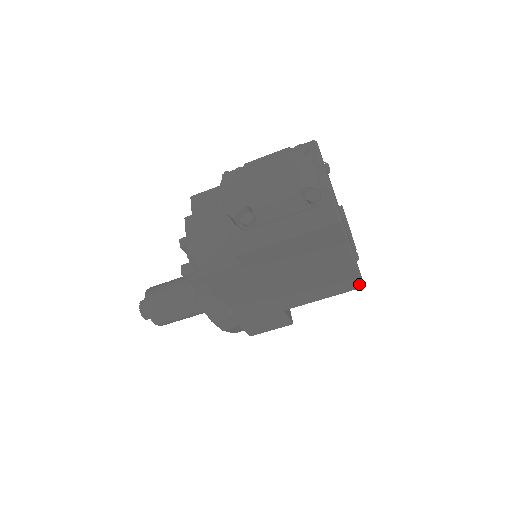
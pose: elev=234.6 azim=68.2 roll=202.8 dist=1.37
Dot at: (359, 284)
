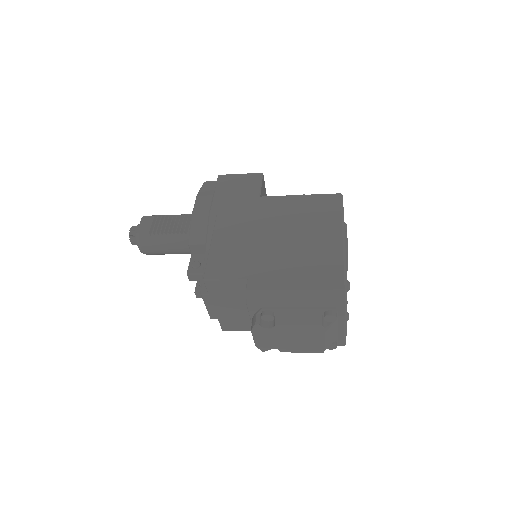
Dot at: occluded
